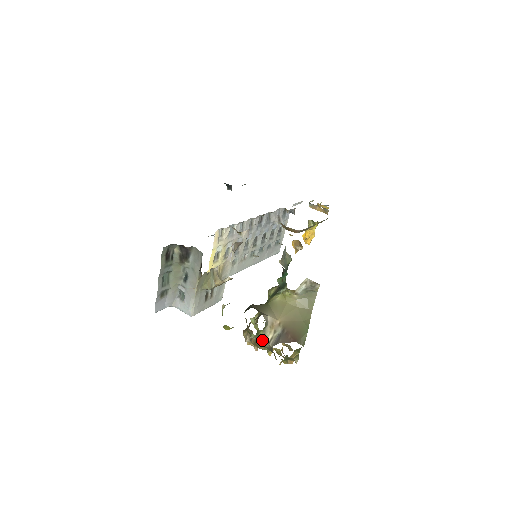
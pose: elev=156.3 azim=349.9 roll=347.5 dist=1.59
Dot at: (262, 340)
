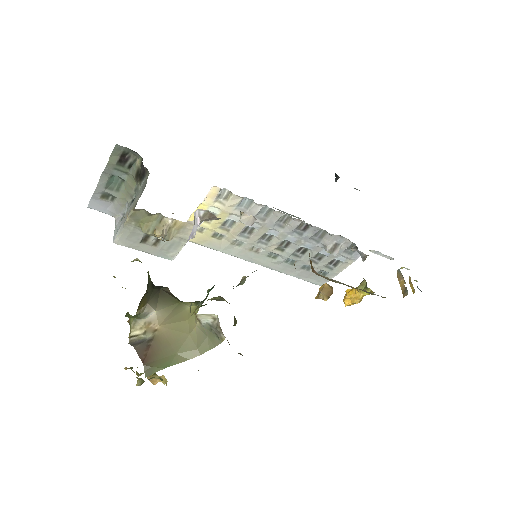
Dot at: (131, 328)
